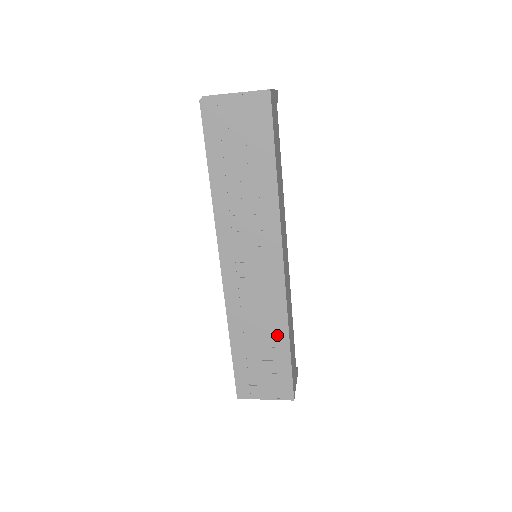
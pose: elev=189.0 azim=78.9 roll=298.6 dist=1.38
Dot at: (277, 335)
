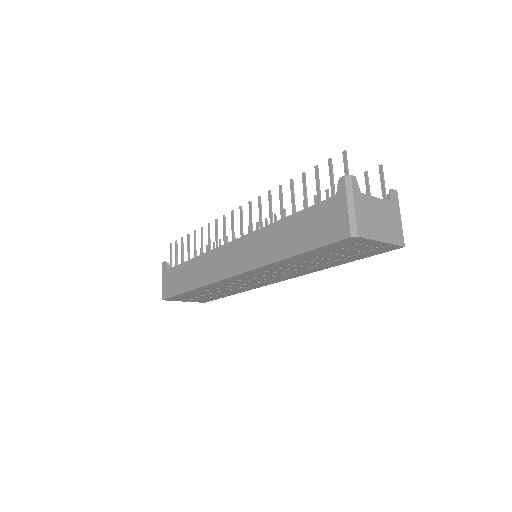
Dot at: (230, 293)
